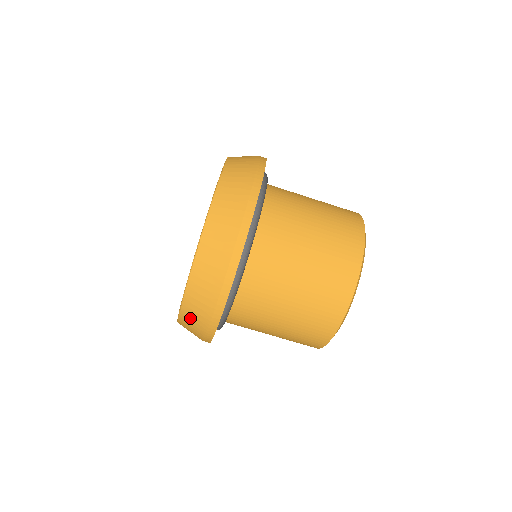
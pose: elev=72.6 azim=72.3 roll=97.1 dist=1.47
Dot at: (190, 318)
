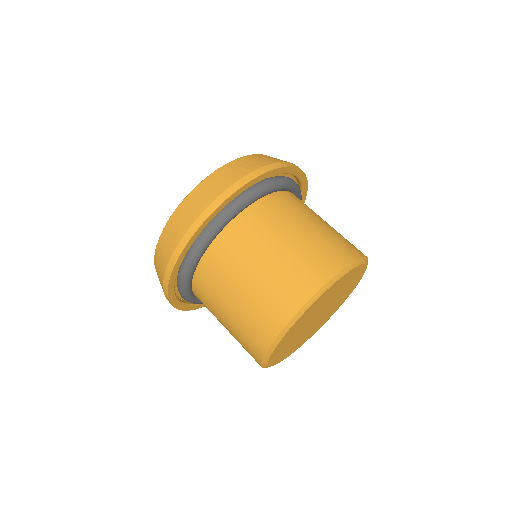
Dot at: (160, 255)
